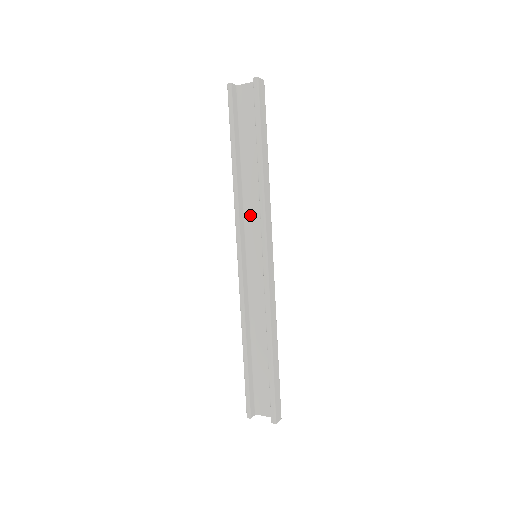
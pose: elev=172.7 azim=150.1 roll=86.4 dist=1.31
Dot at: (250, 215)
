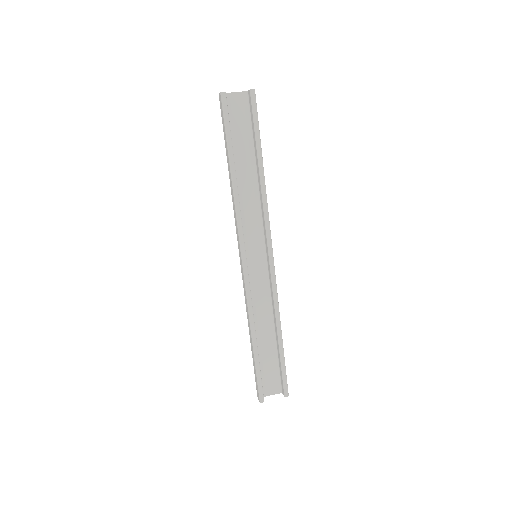
Dot at: (246, 219)
